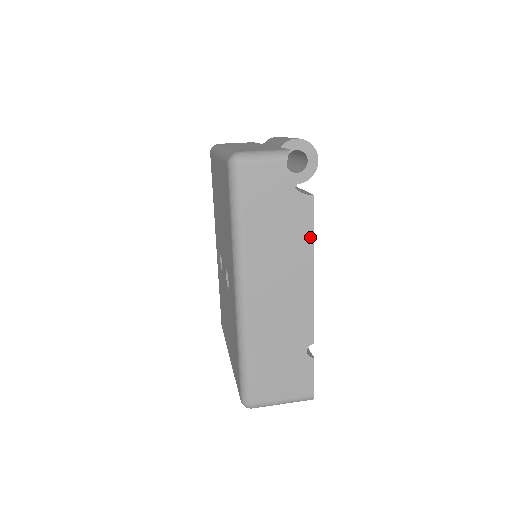
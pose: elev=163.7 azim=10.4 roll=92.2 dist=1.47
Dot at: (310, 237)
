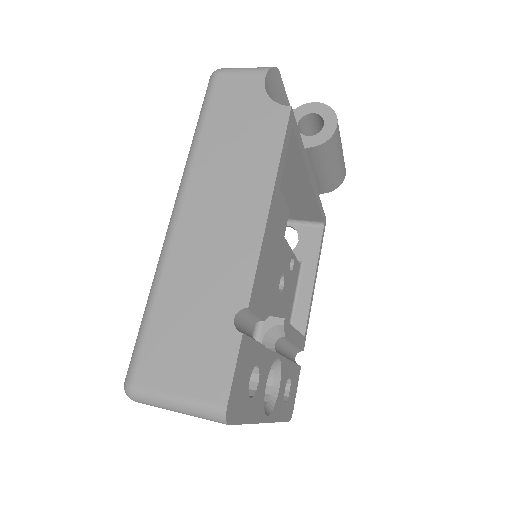
Dot at: (276, 153)
